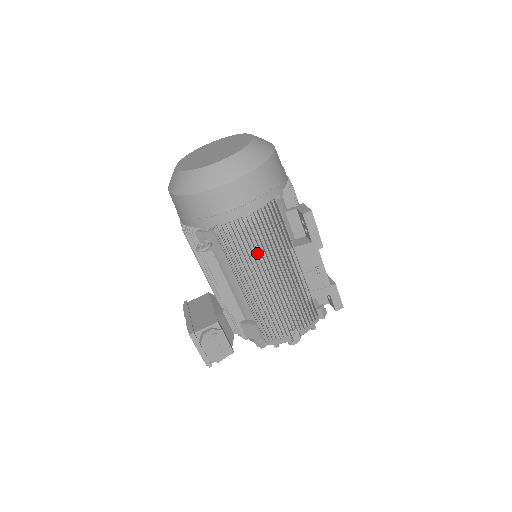
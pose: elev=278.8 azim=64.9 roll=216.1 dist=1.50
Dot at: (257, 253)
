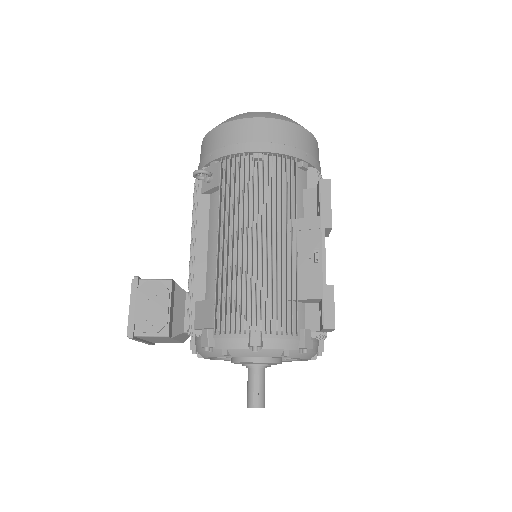
Dot at: (252, 194)
